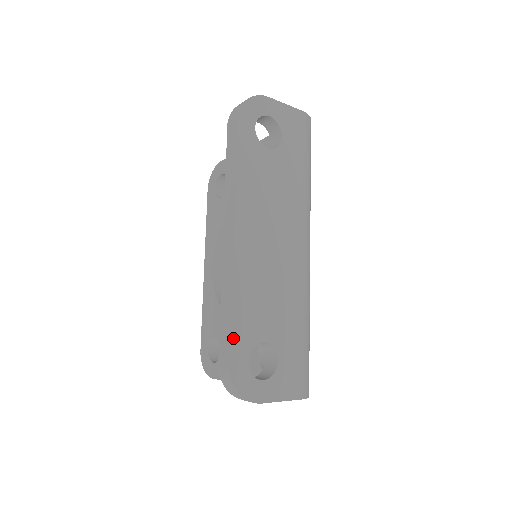
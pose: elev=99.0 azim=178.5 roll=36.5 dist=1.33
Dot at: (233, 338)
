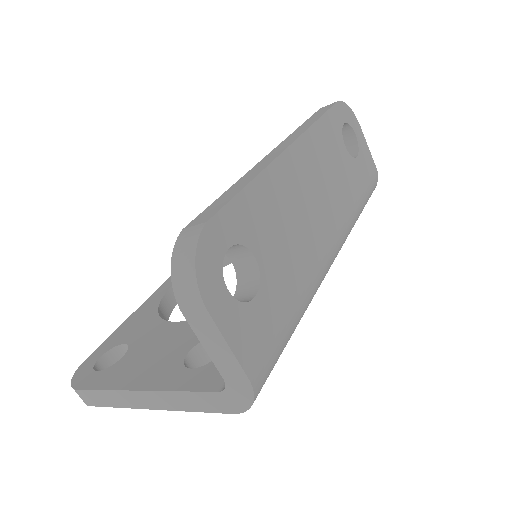
Dot at: (232, 205)
